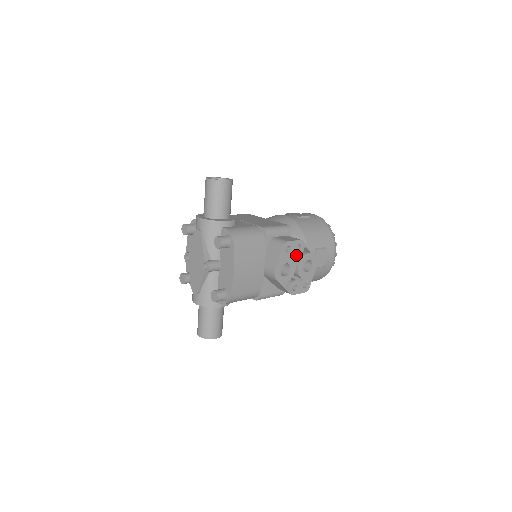
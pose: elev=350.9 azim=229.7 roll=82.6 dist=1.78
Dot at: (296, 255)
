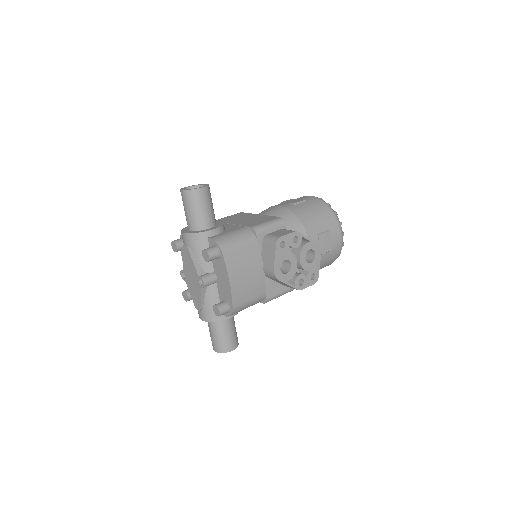
Dot at: occluded
